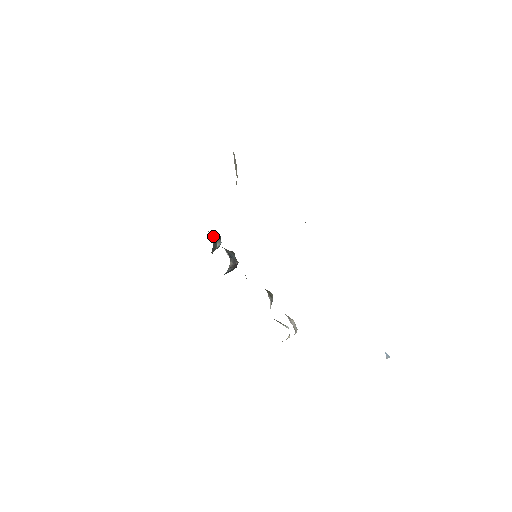
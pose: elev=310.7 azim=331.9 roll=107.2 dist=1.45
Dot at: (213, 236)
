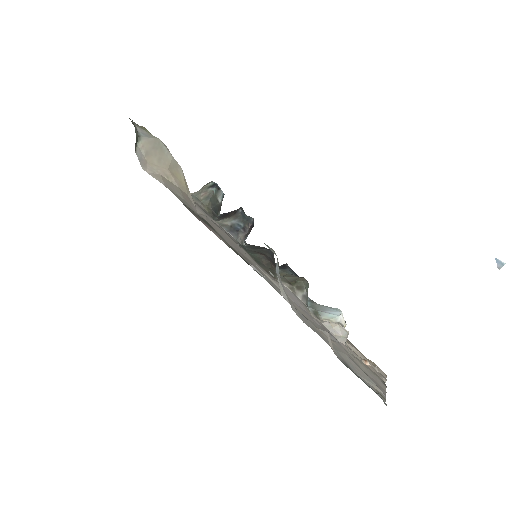
Dot at: (206, 198)
